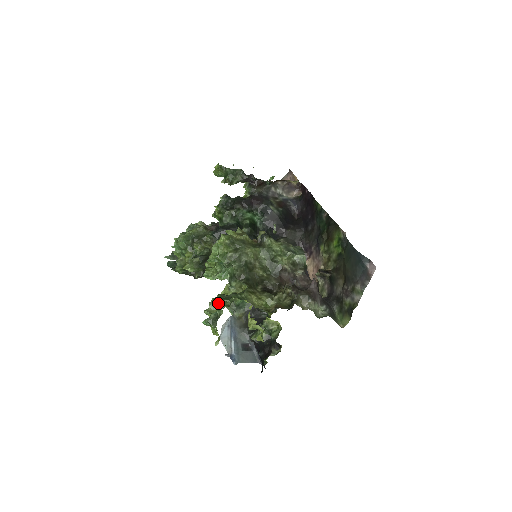
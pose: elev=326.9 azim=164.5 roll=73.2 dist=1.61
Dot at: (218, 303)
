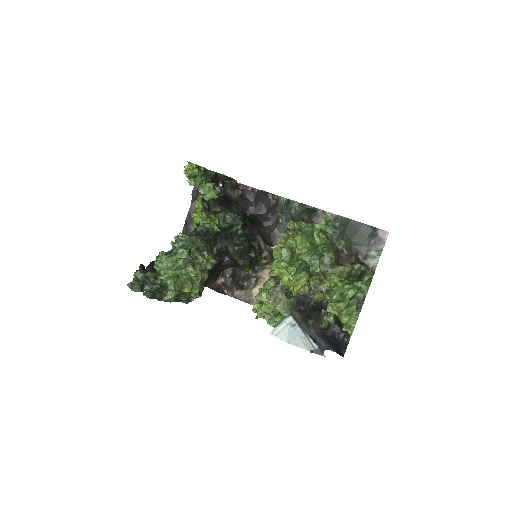
Dot at: (349, 288)
